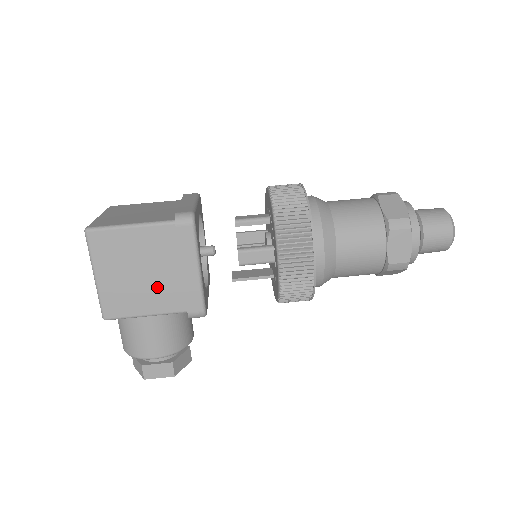
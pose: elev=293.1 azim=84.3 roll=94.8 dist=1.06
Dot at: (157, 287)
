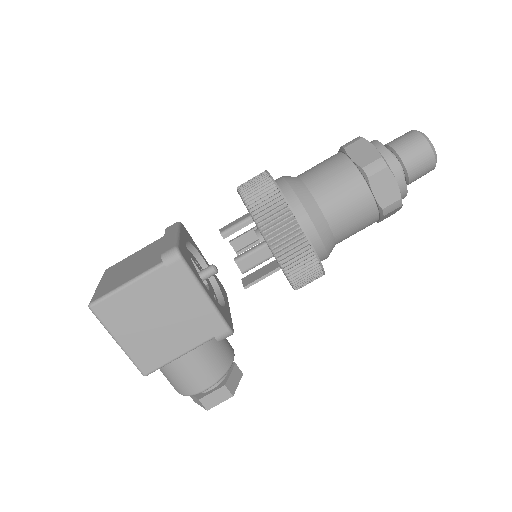
Dot at: (177, 327)
